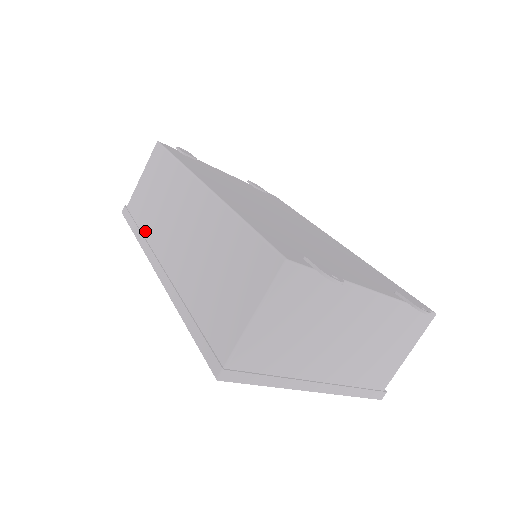
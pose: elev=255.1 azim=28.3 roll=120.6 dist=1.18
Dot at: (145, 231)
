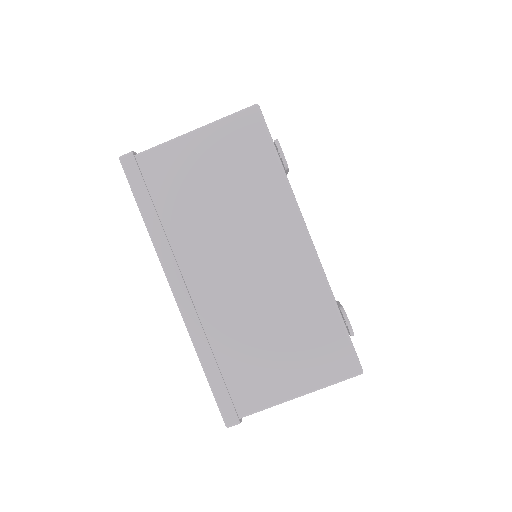
Dot at: occluded
